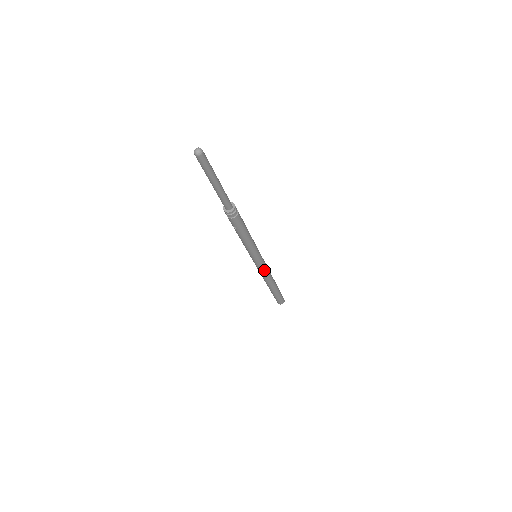
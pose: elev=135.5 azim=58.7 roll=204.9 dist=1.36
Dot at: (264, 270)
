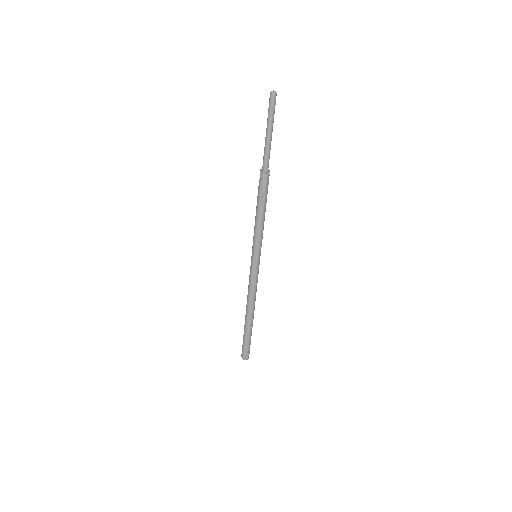
Dot at: (257, 279)
